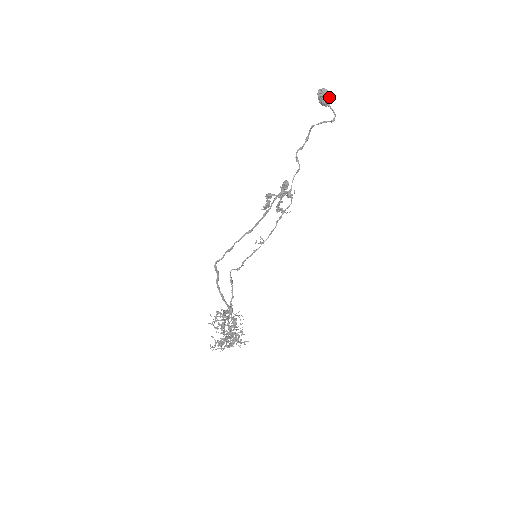
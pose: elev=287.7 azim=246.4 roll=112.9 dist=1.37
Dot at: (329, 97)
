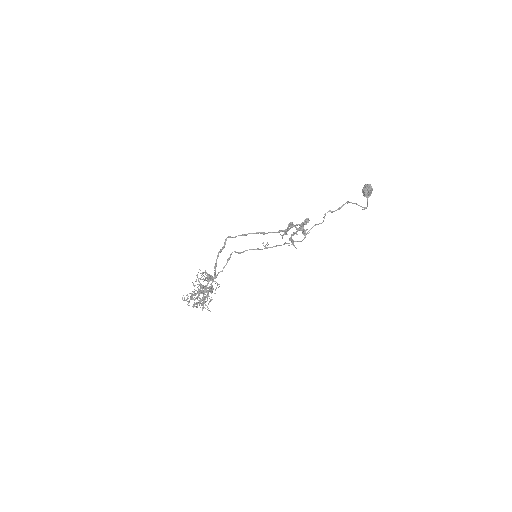
Dot at: (371, 192)
